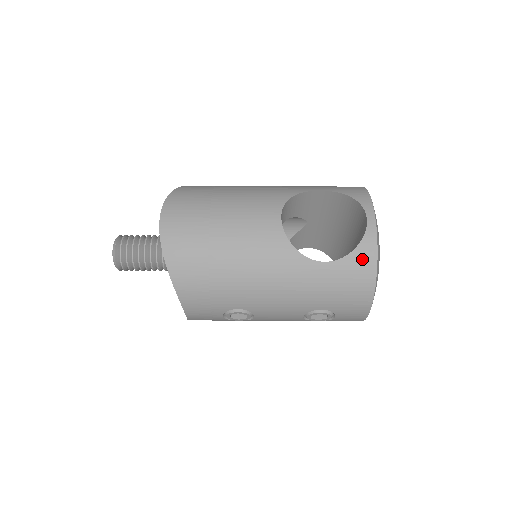
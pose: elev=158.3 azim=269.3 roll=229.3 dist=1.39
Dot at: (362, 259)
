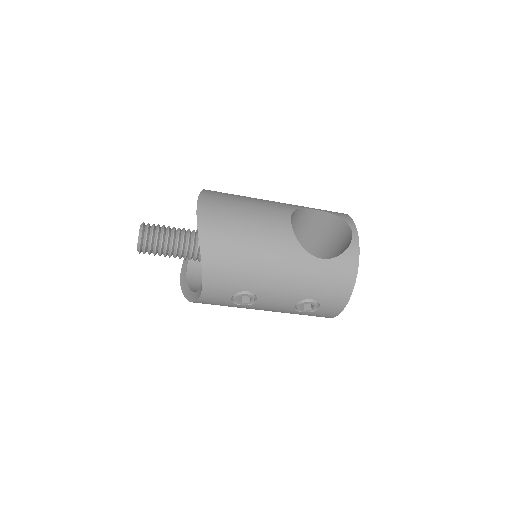
Dot at: (348, 260)
